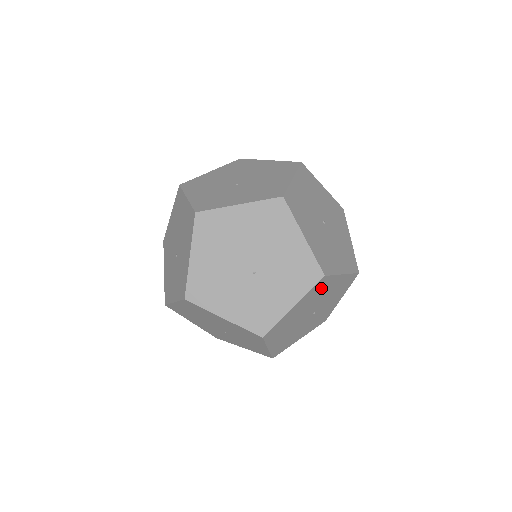
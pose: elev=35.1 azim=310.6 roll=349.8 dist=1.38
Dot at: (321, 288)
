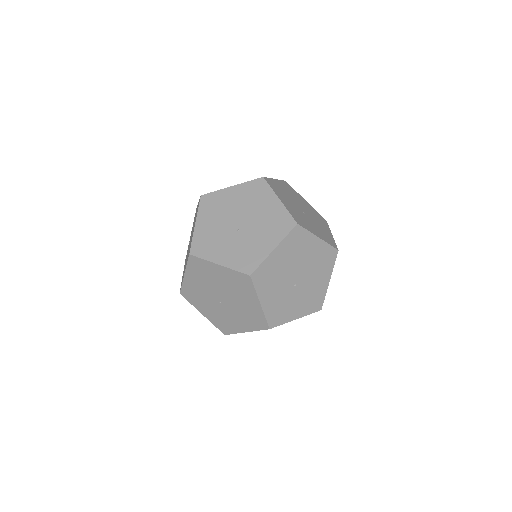
Dot at: occluded
